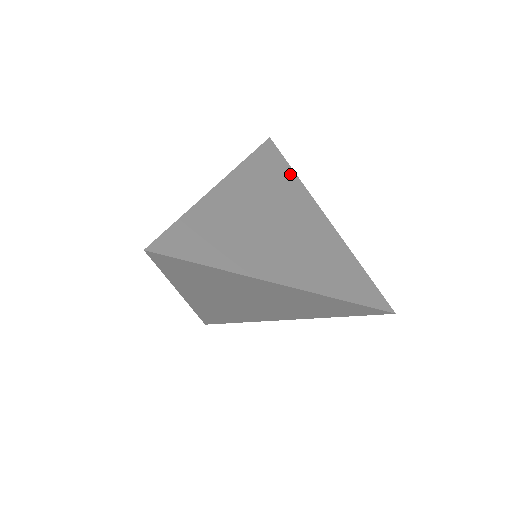
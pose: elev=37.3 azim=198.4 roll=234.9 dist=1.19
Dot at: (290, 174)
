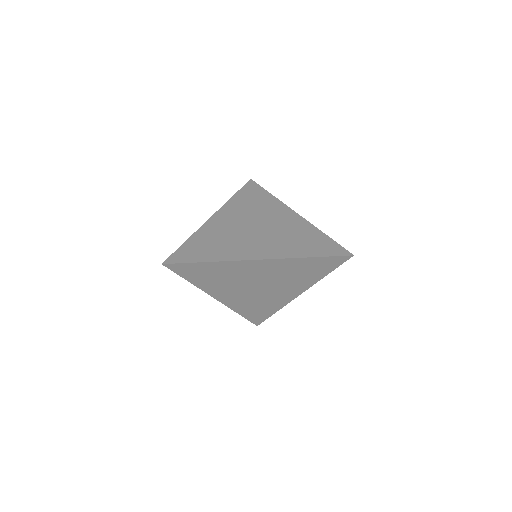
Dot at: (266, 195)
